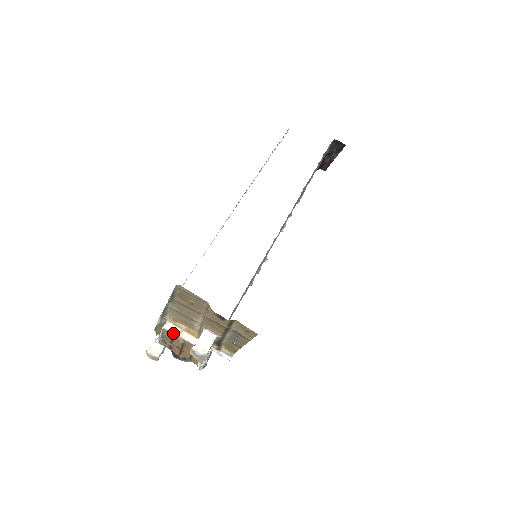
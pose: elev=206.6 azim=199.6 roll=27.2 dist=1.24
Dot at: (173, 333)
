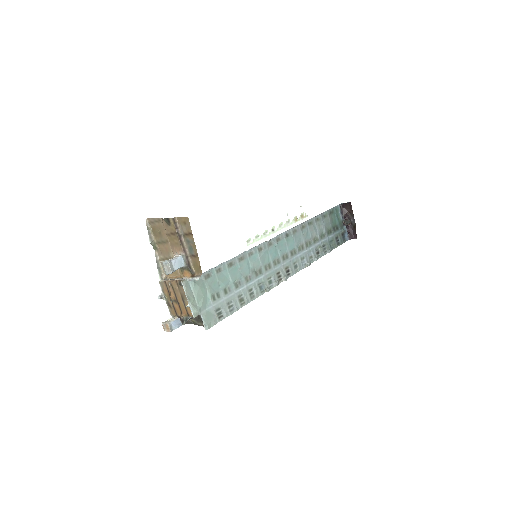
Dot at: (165, 280)
